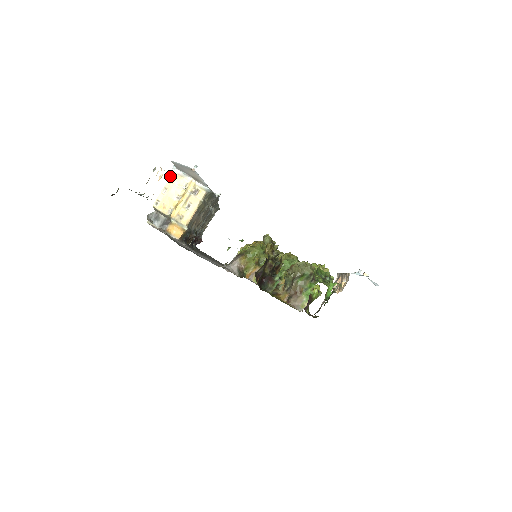
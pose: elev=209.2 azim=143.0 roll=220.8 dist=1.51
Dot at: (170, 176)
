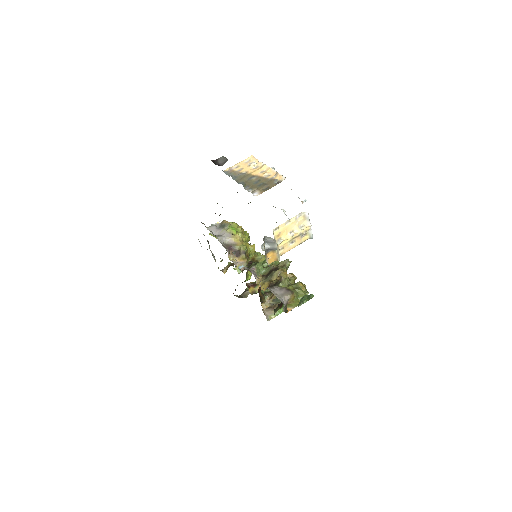
Dot at: (299, 213)
